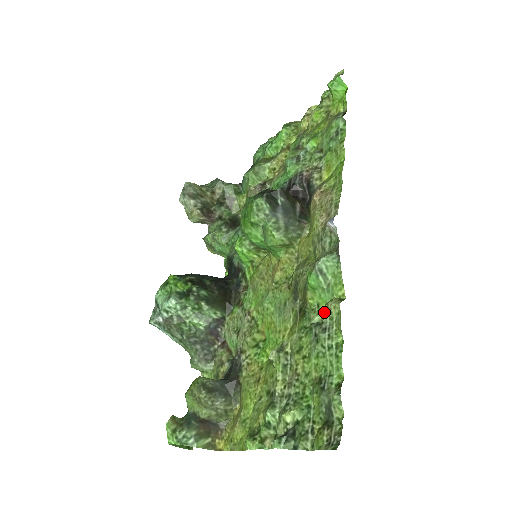
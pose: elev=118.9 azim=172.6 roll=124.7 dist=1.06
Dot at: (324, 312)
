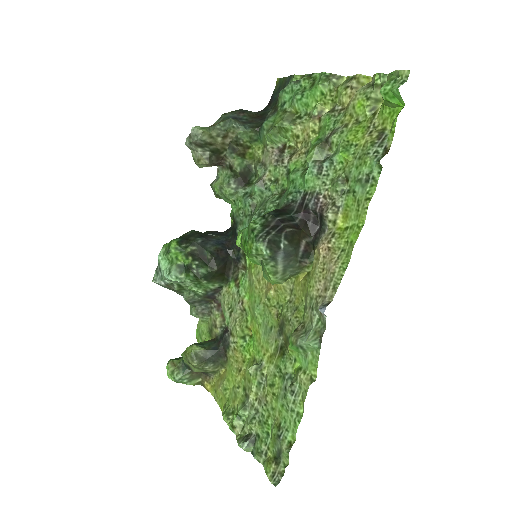
Dot at: (296, 376)
